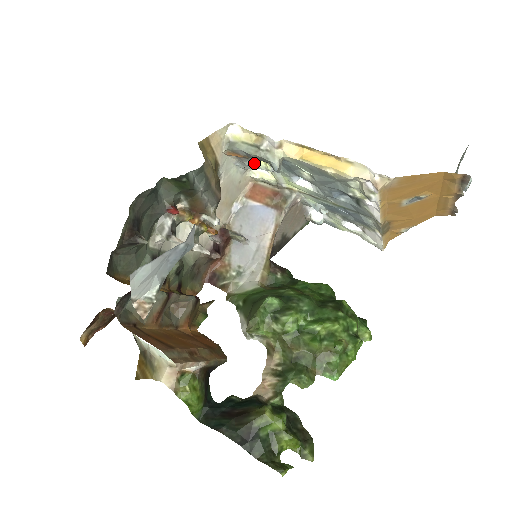
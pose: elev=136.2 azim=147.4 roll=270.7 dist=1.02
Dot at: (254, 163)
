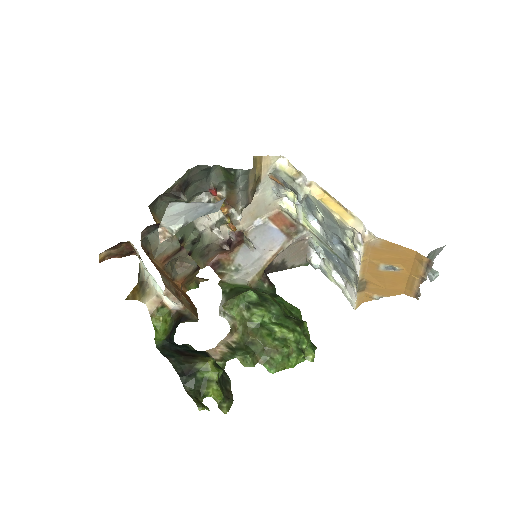
Dot at: (286, 193)
